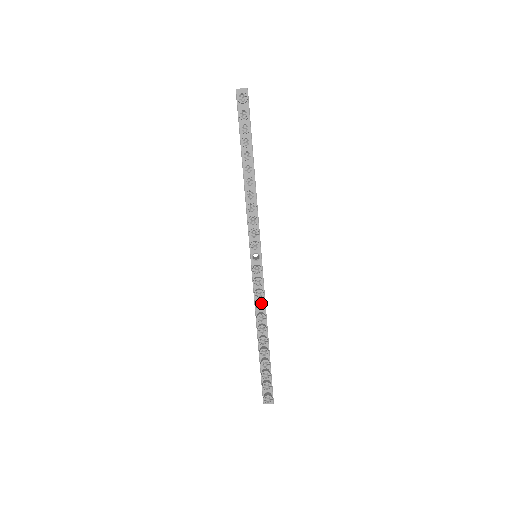
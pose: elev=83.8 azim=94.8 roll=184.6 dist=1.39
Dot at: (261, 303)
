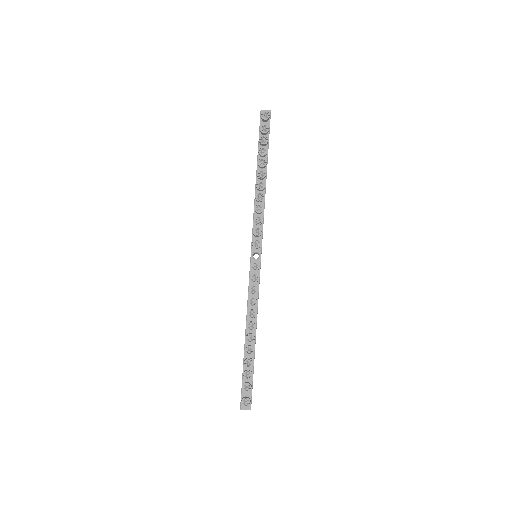
Dot at: (254, 299)
